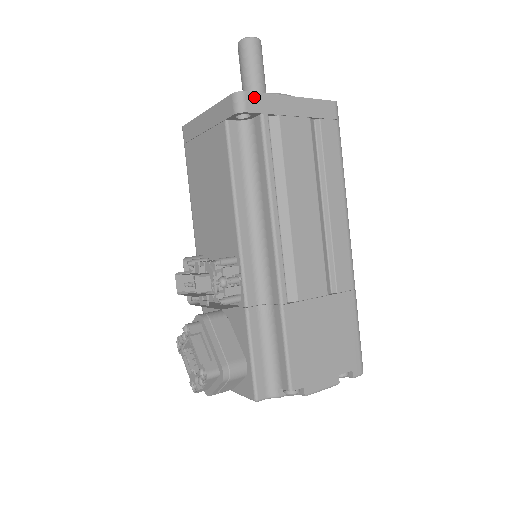
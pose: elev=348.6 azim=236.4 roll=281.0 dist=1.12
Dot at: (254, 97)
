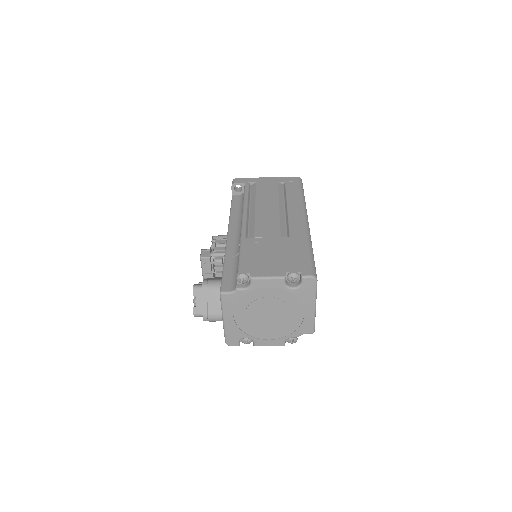
Dot at: (242, 179)
